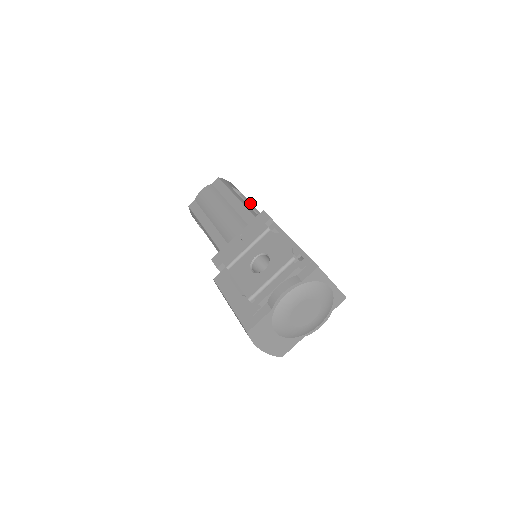
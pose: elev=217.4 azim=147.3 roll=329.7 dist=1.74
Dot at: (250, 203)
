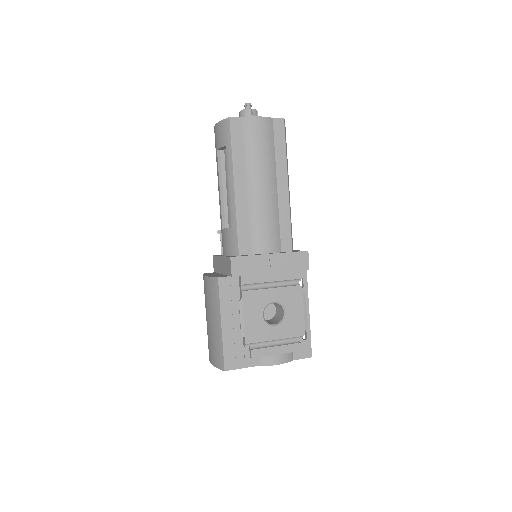
Dot at: occluded
